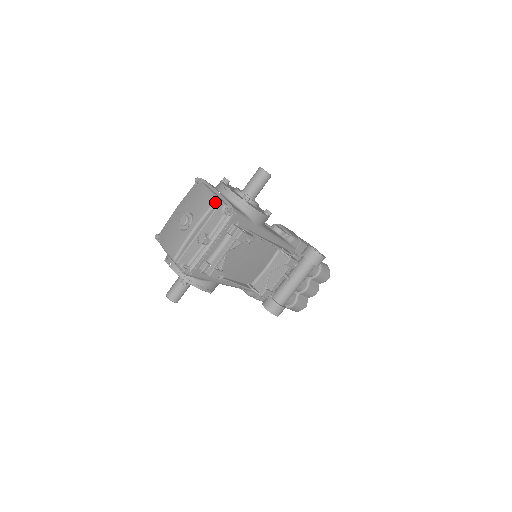
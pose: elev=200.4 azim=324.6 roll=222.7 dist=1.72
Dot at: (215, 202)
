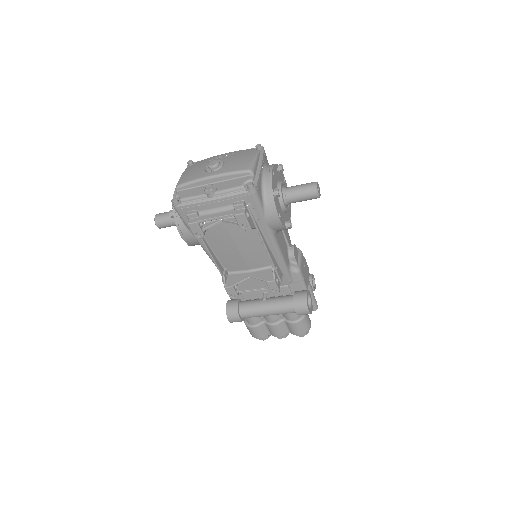
Dot at: (247, 170)
